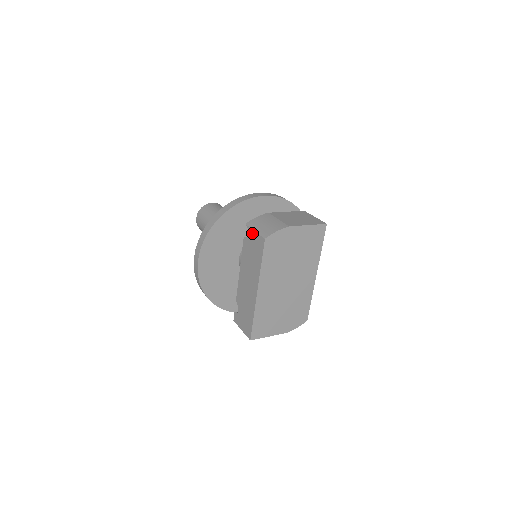
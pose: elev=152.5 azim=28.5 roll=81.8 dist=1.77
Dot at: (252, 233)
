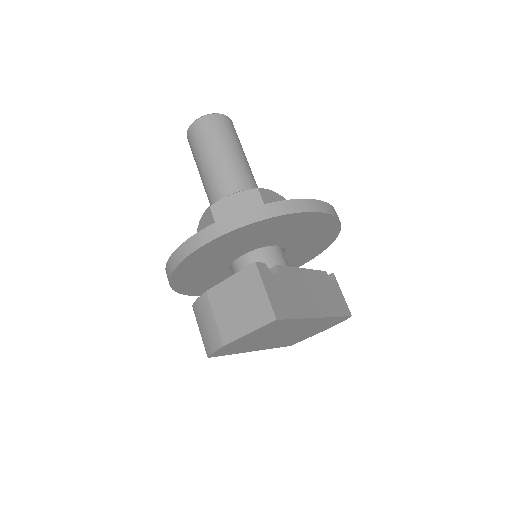
Dot at: occluded
